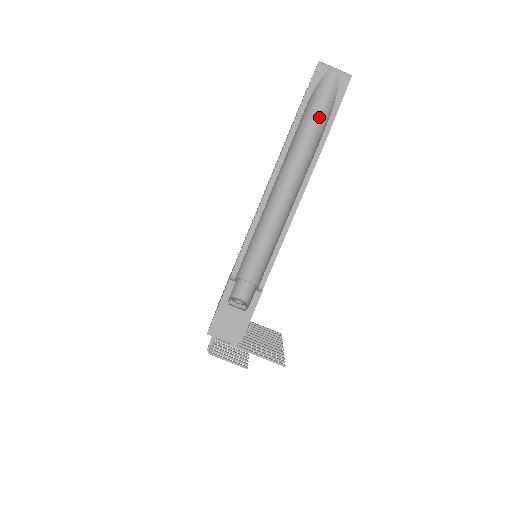
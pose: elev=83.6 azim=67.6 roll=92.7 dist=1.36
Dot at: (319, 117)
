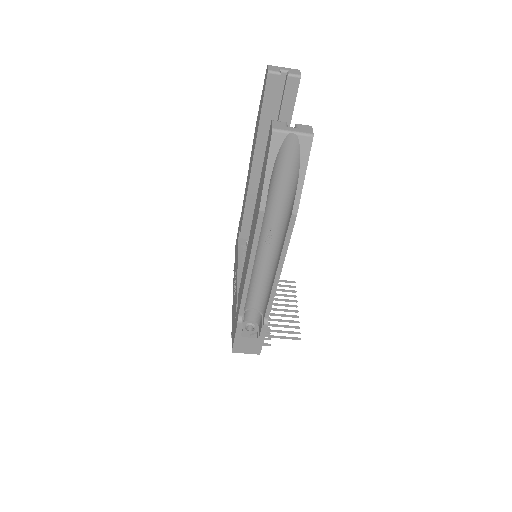
Dot at: (286, 182)
